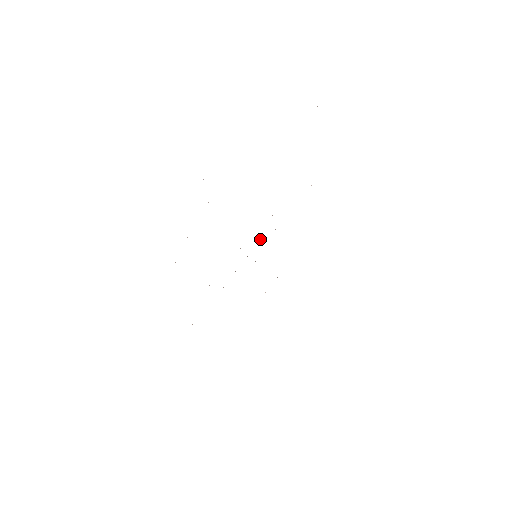
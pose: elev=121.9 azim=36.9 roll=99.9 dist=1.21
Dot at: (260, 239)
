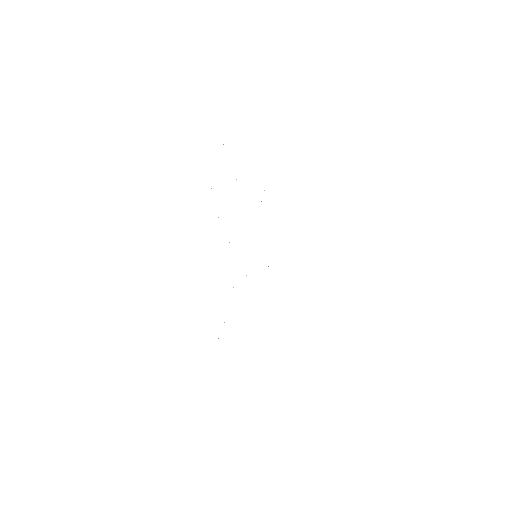
Dot at: occluded
